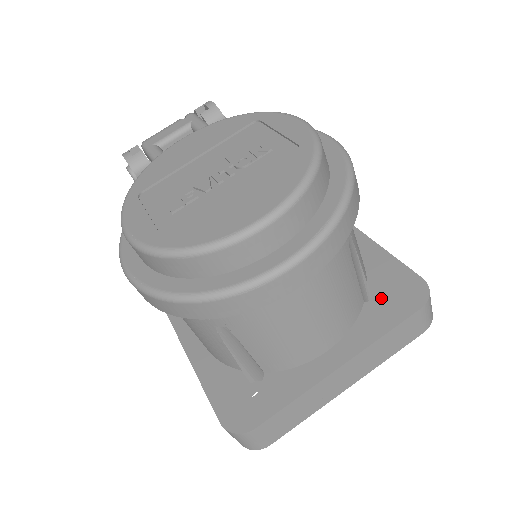
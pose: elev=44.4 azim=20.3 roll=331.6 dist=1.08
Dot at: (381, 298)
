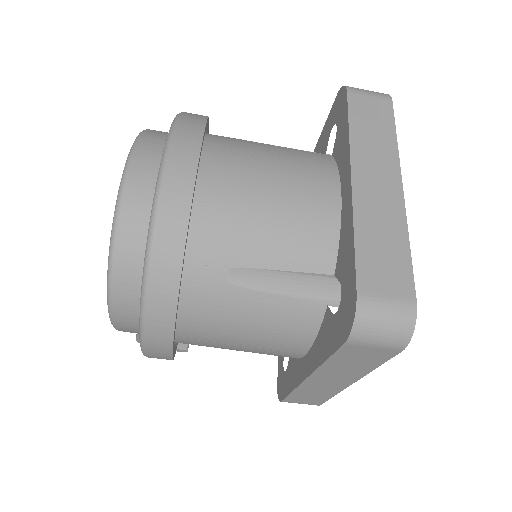
Dot at: occluded
